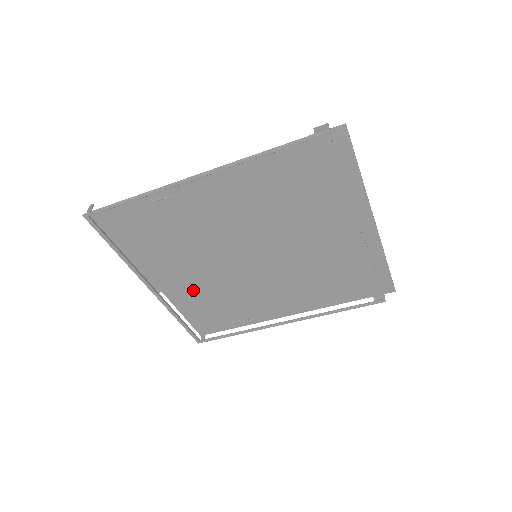
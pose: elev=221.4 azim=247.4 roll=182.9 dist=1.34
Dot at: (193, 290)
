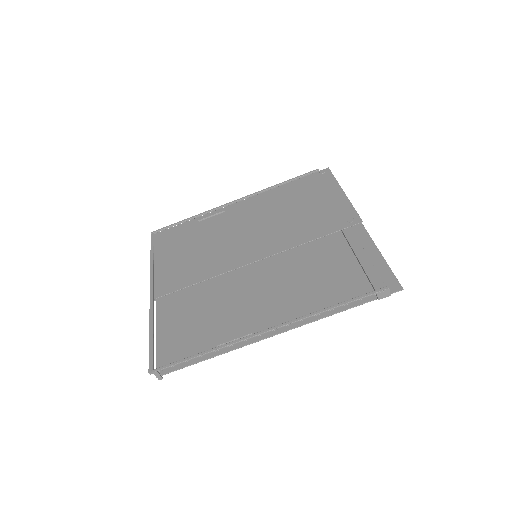
Dot at: (185, 303)
